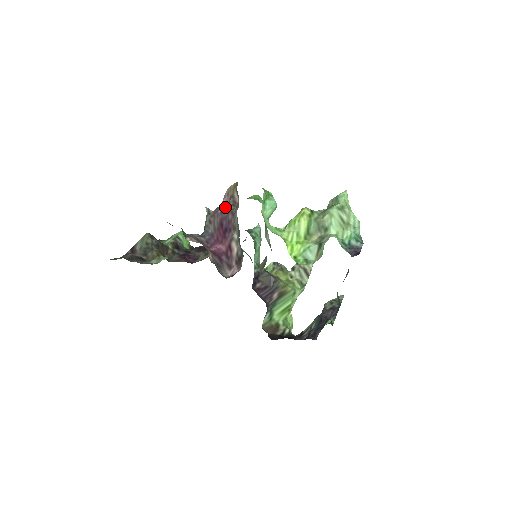
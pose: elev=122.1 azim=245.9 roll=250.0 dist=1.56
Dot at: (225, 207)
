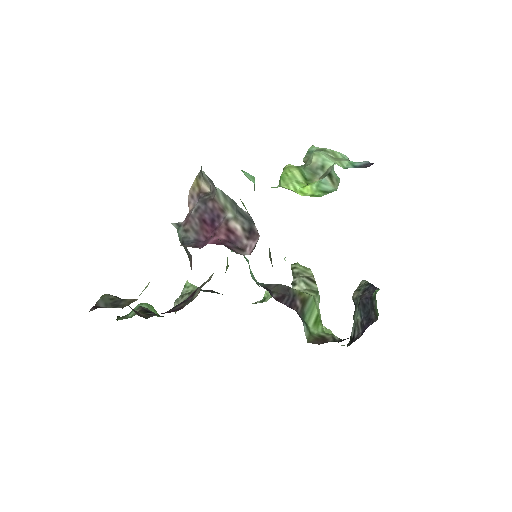
Dot at: (198, 203)
